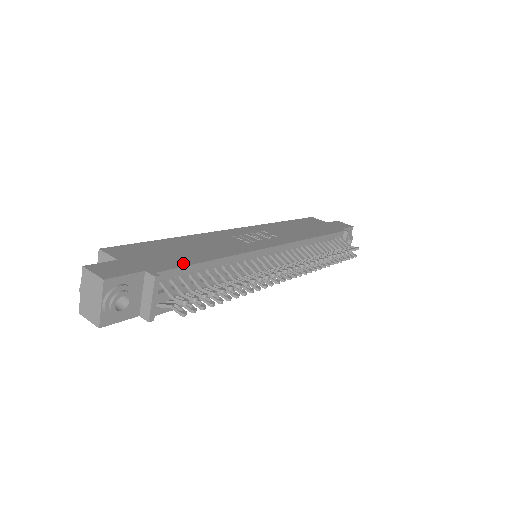
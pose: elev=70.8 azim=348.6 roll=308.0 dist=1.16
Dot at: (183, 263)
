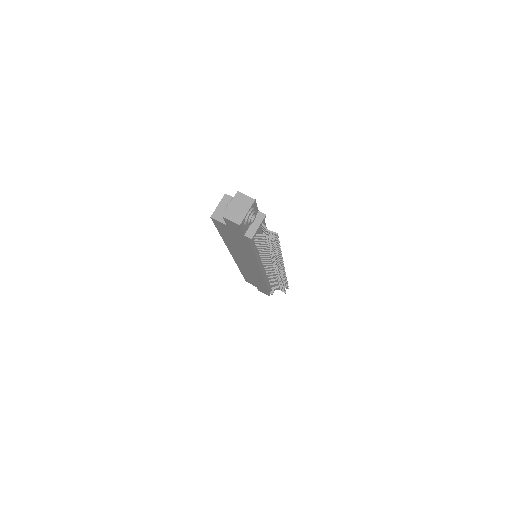
Dot at: occluded
